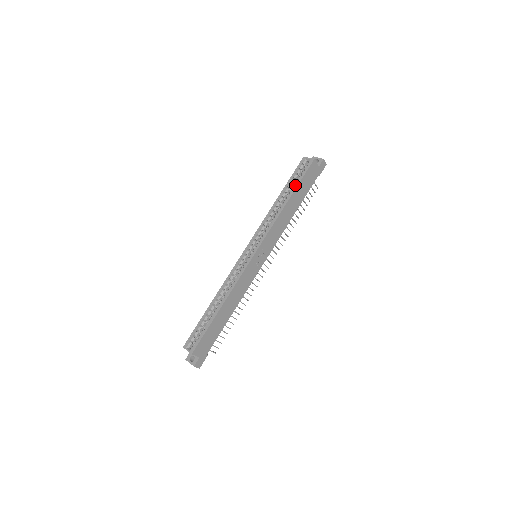
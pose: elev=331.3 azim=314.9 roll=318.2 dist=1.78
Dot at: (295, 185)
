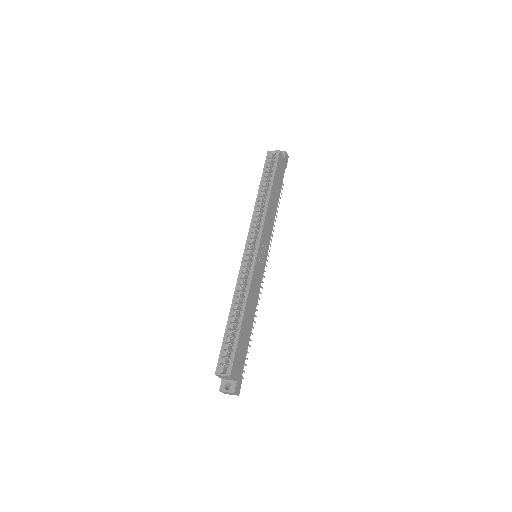
Dot at: (271, 177)
